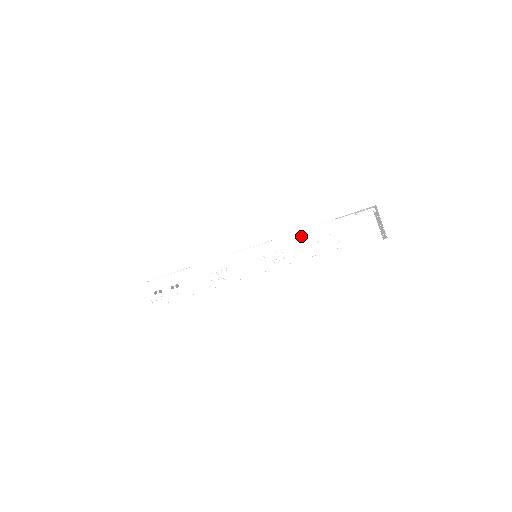
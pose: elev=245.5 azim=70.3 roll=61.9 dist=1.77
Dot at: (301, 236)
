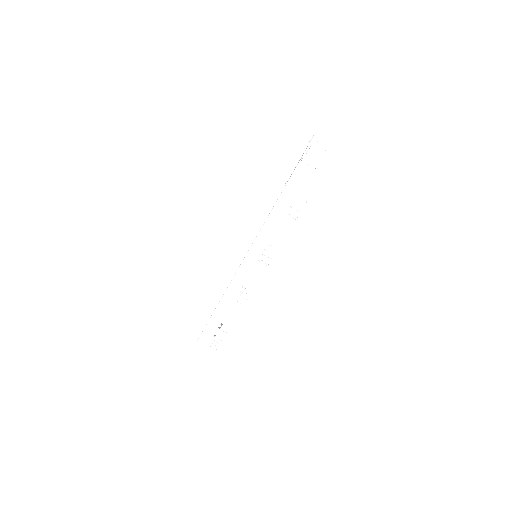
Dot at: (273, 219)
